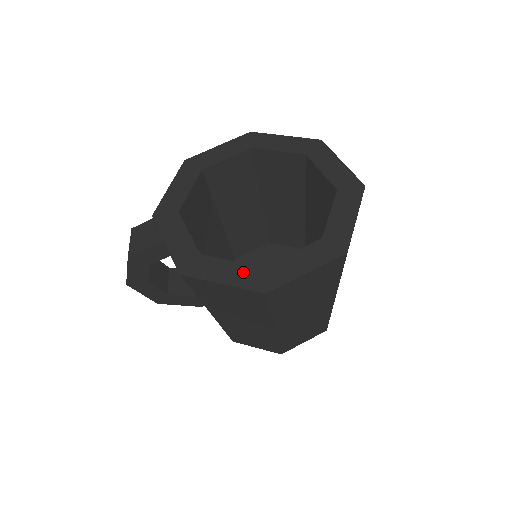
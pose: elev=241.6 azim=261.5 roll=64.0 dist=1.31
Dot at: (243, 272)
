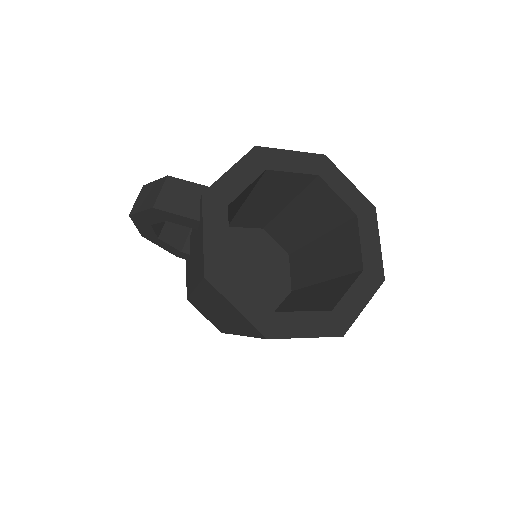
Dot at: (258, 307)
